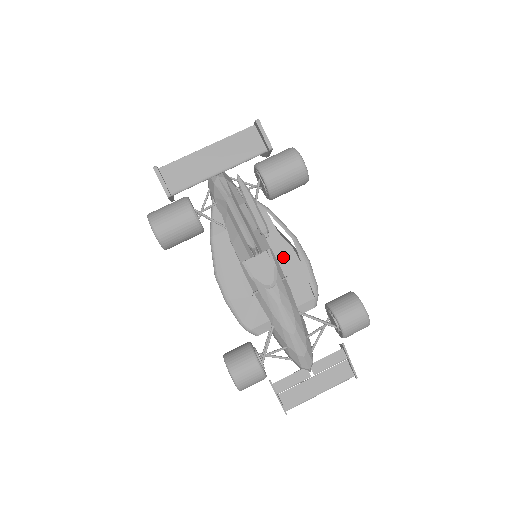
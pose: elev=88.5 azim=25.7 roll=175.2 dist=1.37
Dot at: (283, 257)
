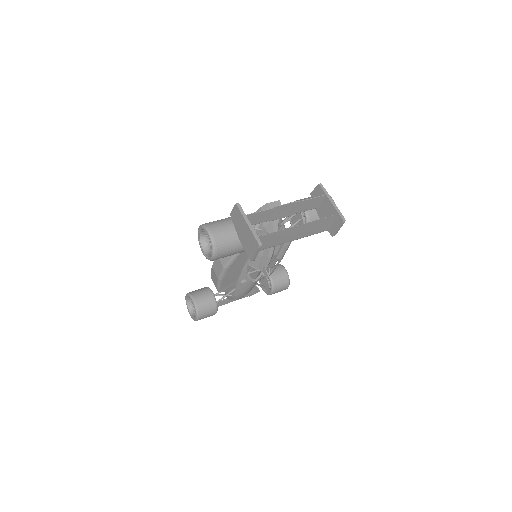
Dot at: (271, 260)
